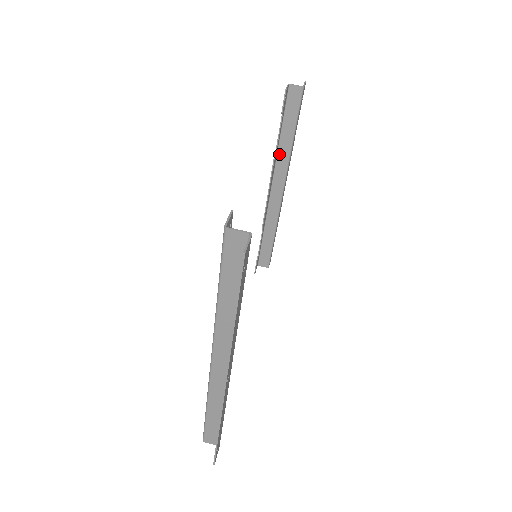
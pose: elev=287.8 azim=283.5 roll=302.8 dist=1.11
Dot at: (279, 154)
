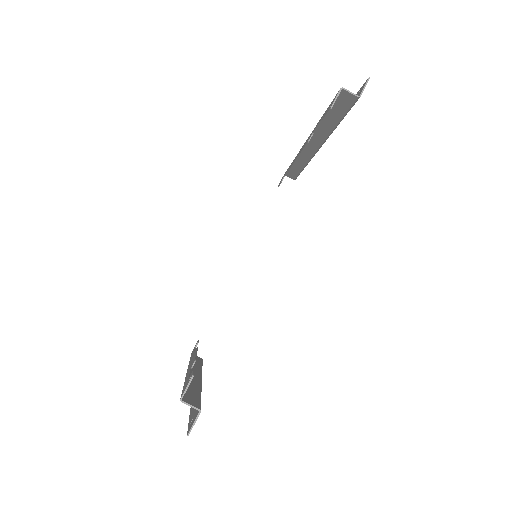
Dot at: (319, 128)
